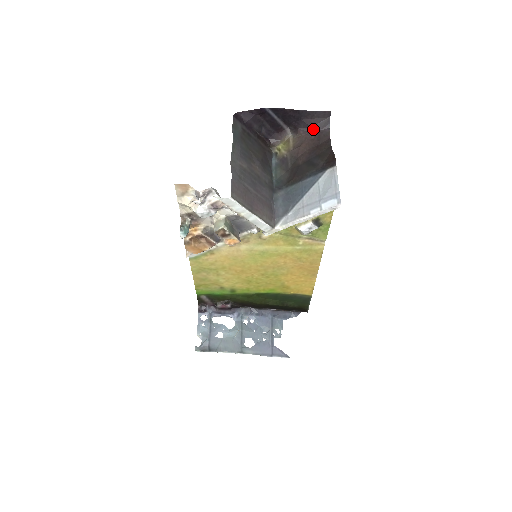
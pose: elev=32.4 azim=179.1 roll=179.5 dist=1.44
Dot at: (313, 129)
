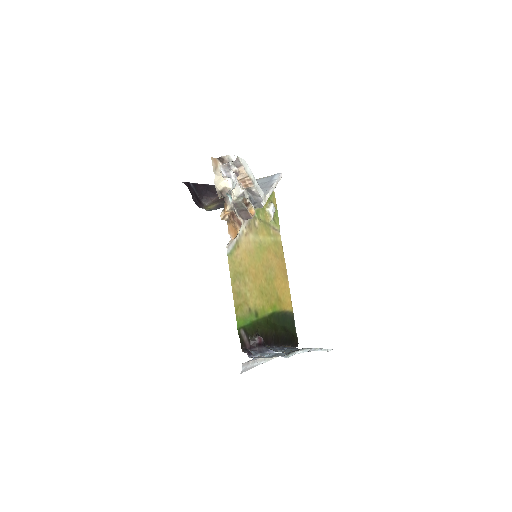
Dot at: (217, 195)
